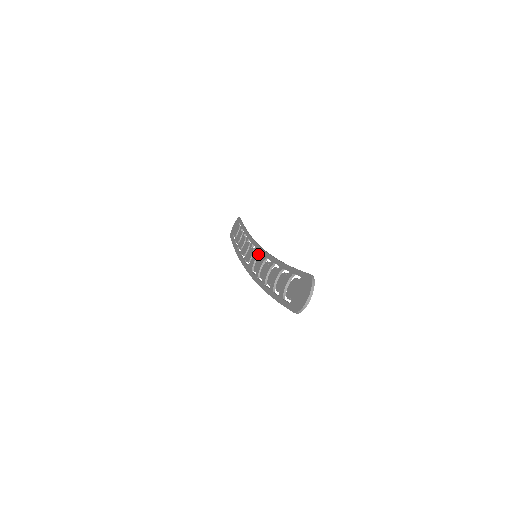
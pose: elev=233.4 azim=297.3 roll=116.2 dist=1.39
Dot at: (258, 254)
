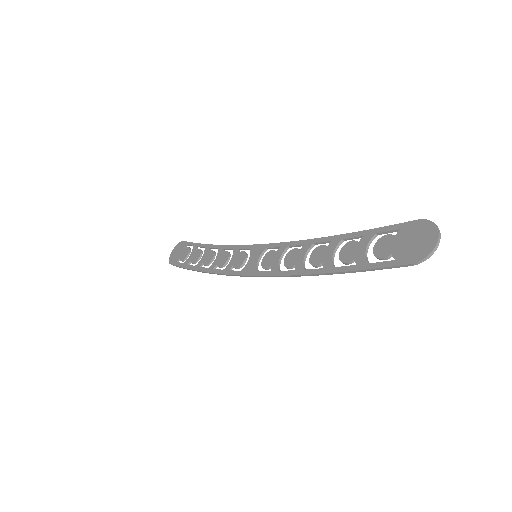
Dot at: (263, 251)
